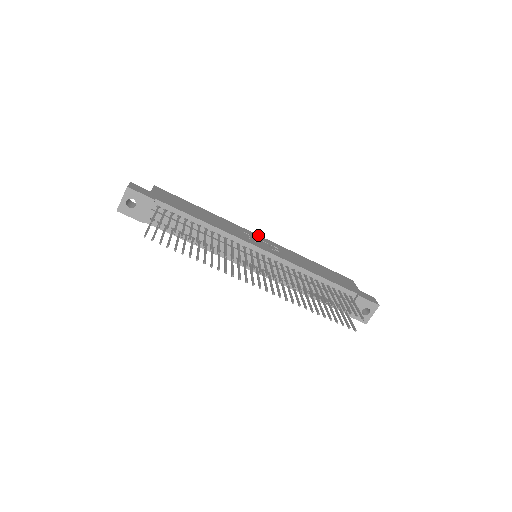
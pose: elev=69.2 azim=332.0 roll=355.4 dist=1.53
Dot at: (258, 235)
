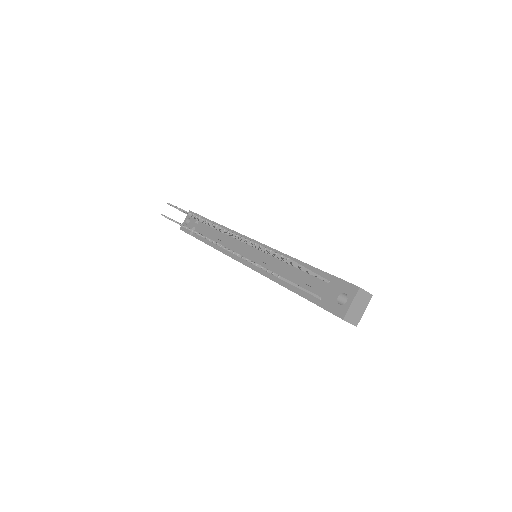
Dot at: occluded
